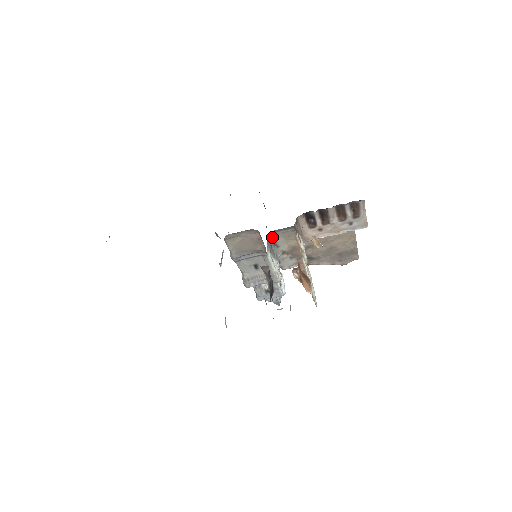
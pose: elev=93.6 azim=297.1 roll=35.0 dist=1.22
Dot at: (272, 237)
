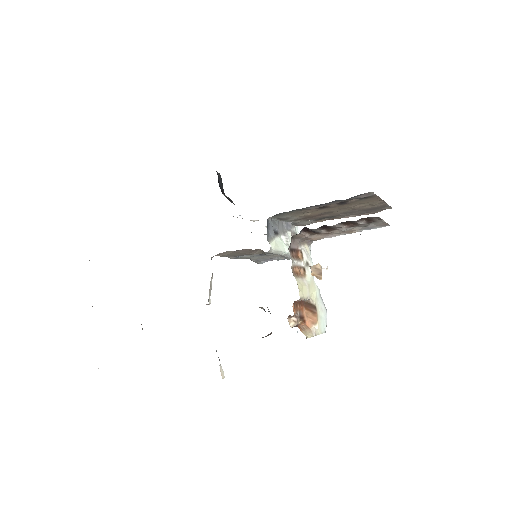
Dot at: (276, 217)
